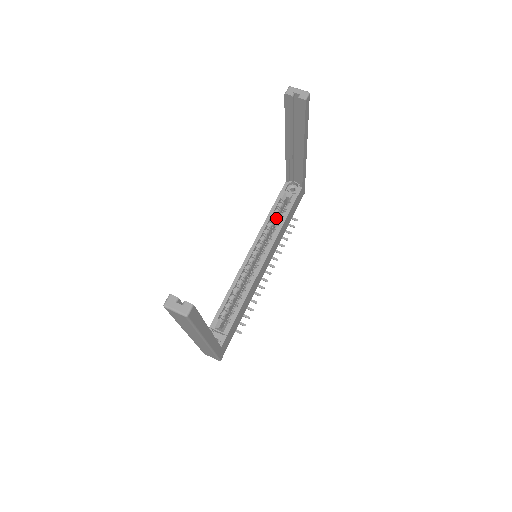
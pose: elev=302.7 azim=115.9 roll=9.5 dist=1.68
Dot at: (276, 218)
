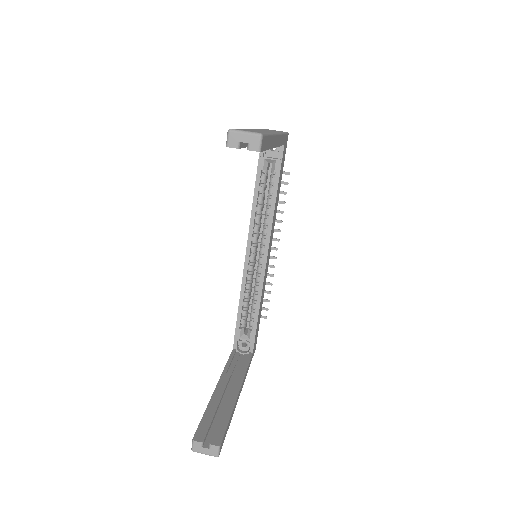
Dot at: (264, 194)
